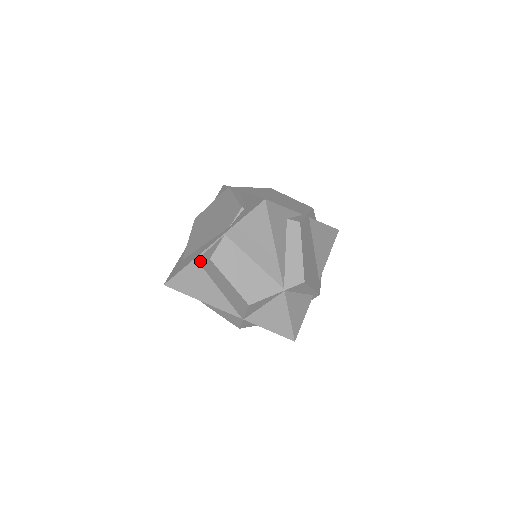
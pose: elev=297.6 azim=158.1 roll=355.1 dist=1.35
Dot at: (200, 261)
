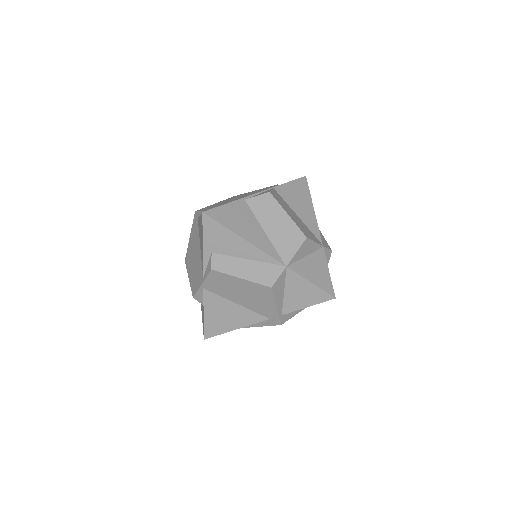
Dot at: (250, 199)
